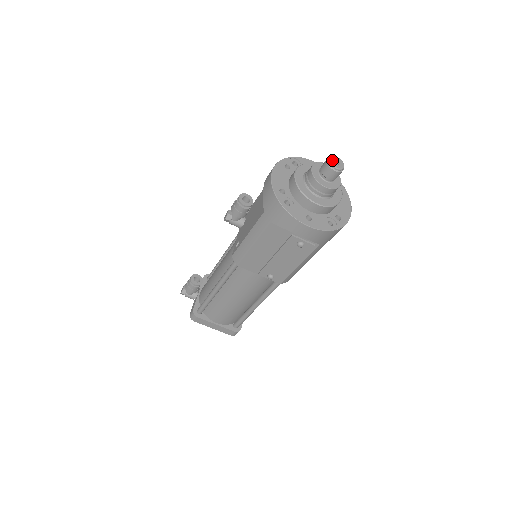
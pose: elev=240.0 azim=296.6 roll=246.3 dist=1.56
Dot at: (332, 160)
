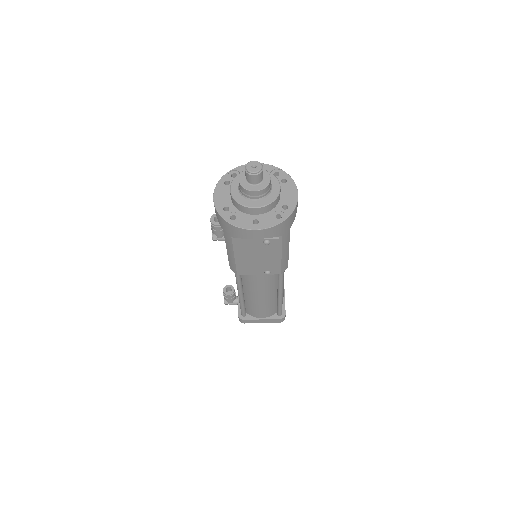
Dot at: (248, 167)
